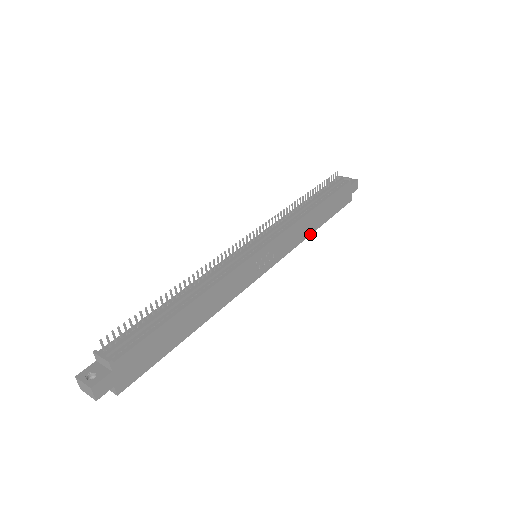
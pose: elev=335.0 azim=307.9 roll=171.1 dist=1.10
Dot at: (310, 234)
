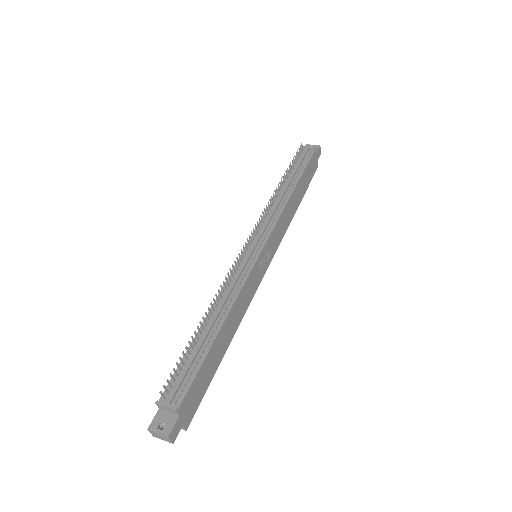
Dot at: (293, 215)
